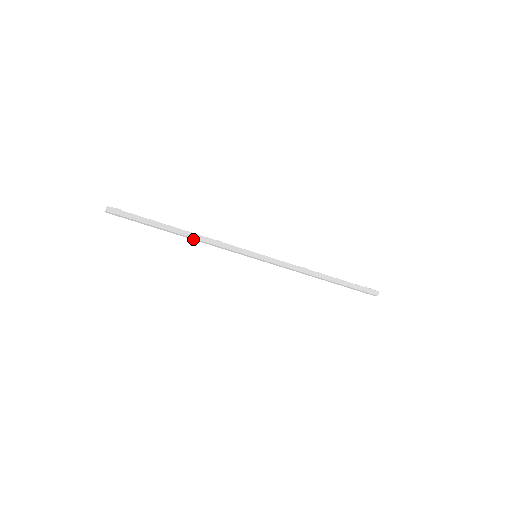
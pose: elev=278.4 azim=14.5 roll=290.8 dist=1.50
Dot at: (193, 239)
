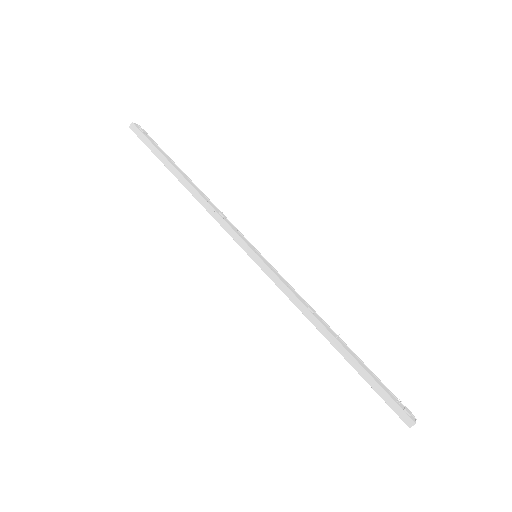
Dot at: occluded
